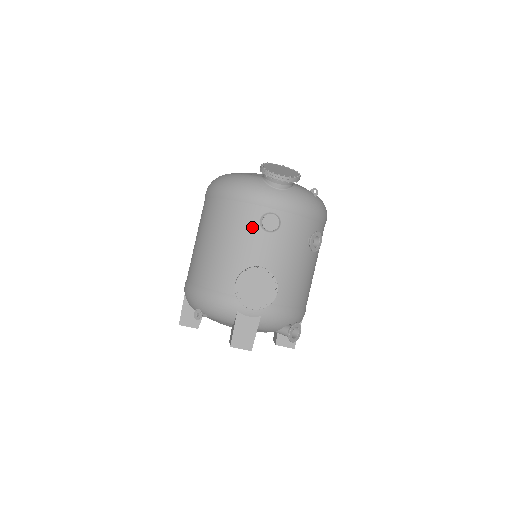
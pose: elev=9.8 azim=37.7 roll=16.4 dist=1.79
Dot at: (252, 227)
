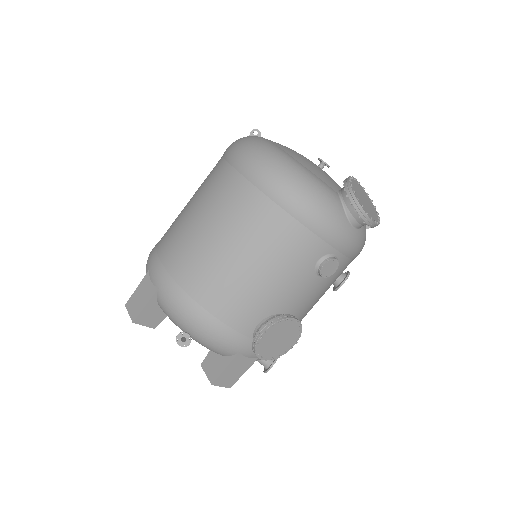
Dot at: (306, 266)
